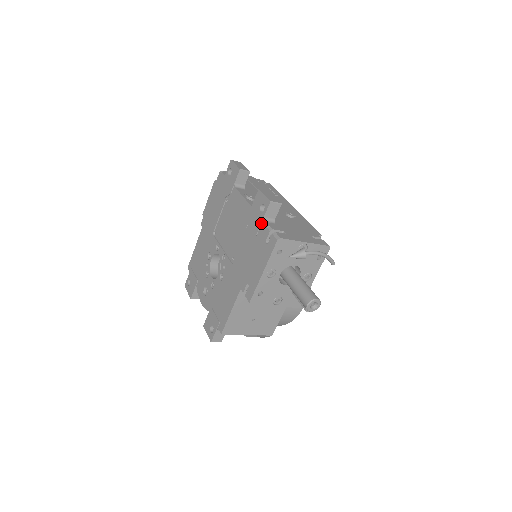
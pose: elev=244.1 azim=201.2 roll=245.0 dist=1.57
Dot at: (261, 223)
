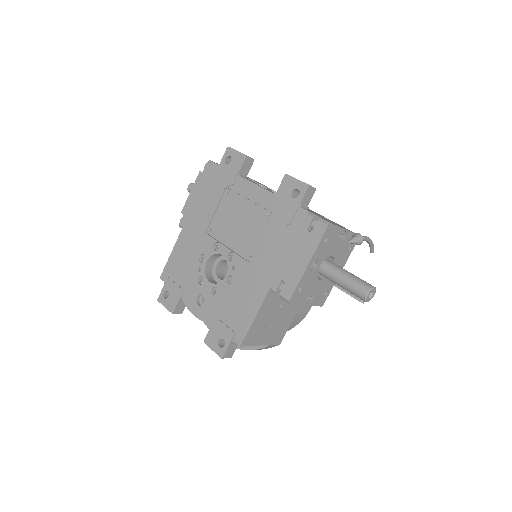
Dot at: (296, 210)
